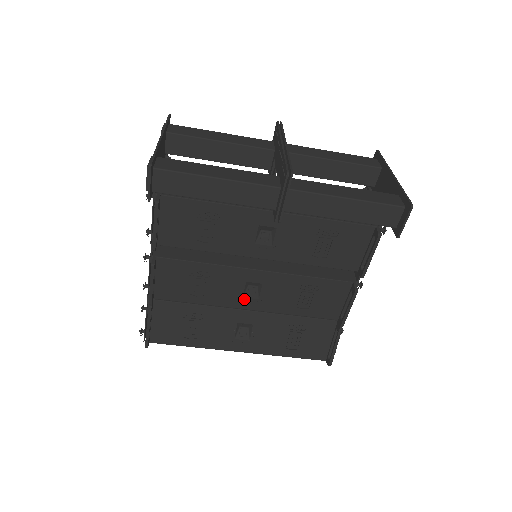
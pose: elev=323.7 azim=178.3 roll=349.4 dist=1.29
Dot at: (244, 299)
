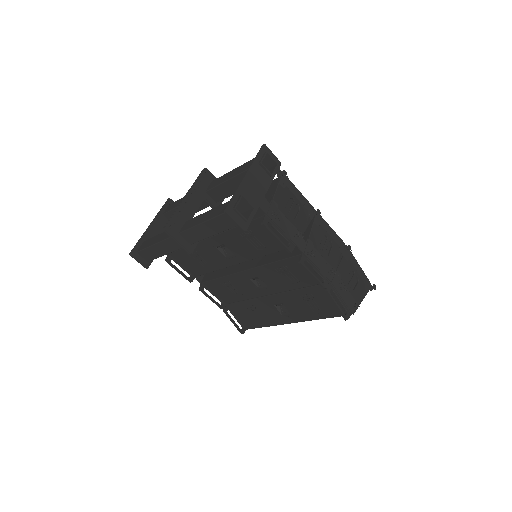
Dot at: (261, 289)
